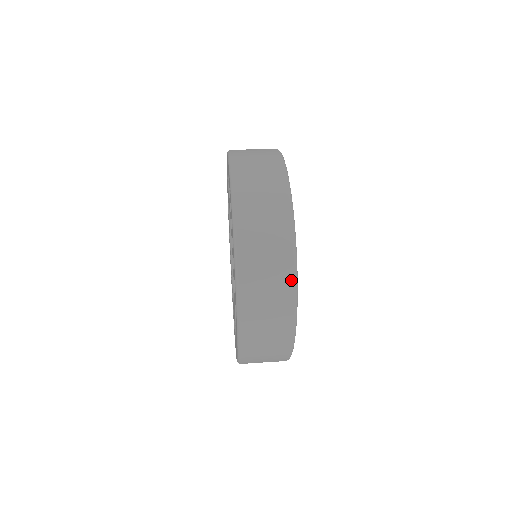
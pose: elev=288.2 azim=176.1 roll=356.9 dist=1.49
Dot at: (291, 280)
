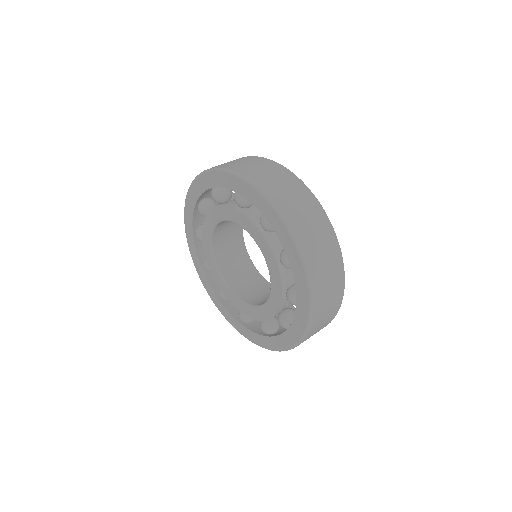
Dot at: (307, 191)
